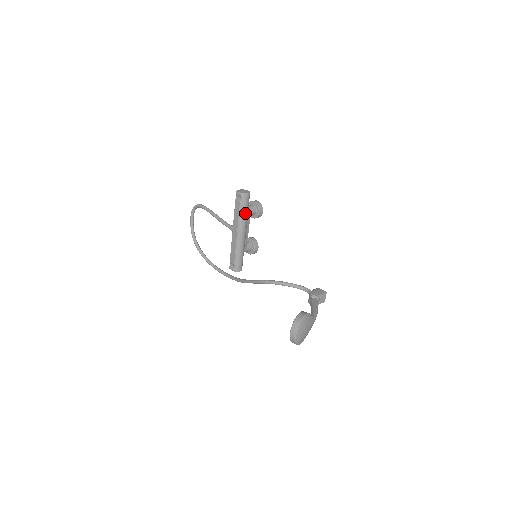
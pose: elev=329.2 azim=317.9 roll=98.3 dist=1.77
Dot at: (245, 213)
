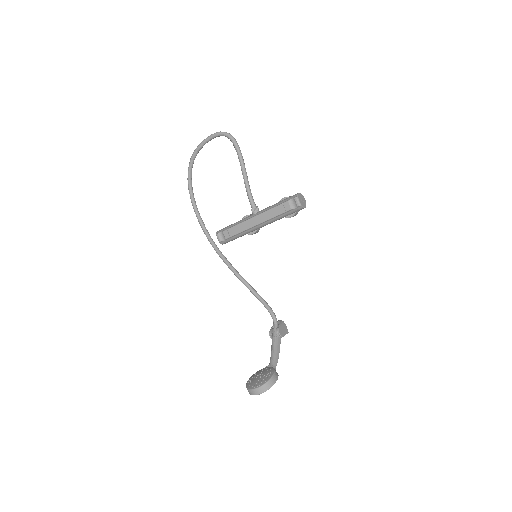
Dot at: (283, 217)
